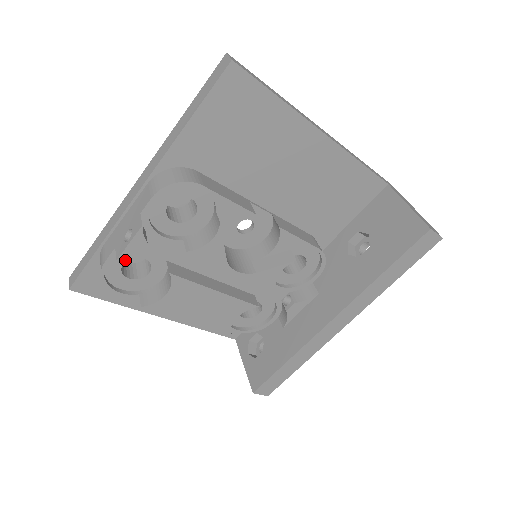
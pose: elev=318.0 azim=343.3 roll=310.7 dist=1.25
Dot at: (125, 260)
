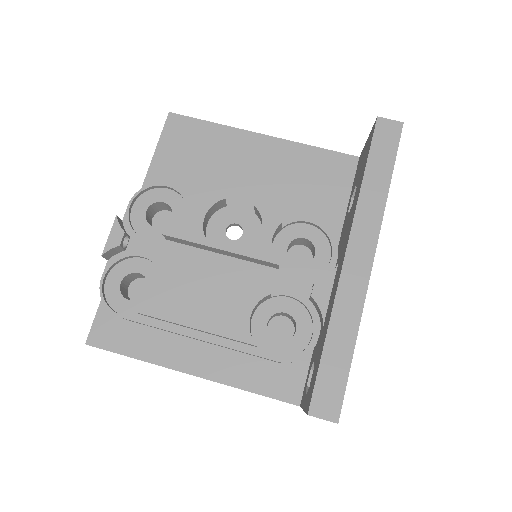
Dot at: (122, 278)
